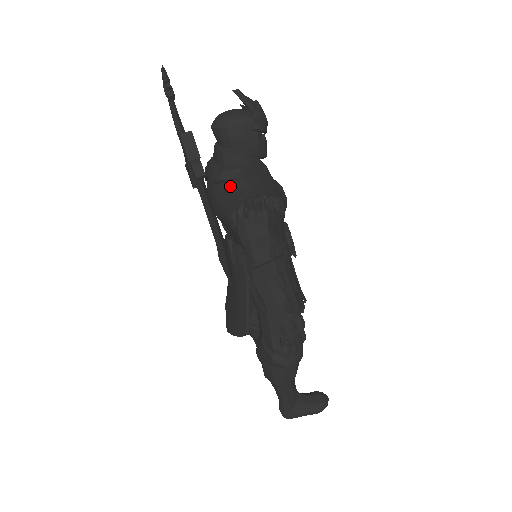
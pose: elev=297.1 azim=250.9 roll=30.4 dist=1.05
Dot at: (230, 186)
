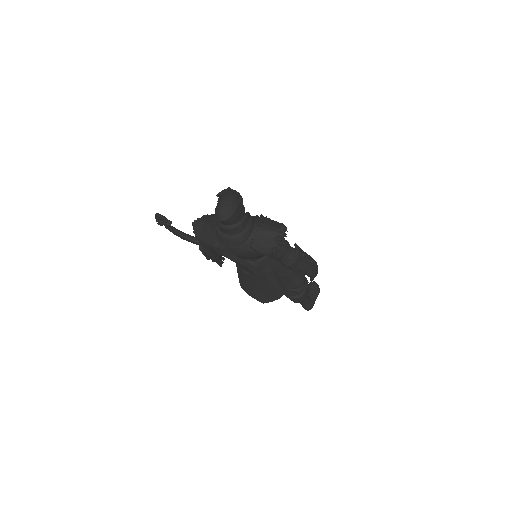
Dot at: (256, 239)
